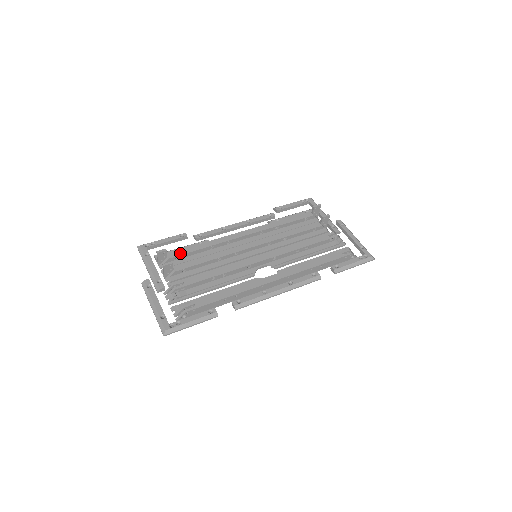
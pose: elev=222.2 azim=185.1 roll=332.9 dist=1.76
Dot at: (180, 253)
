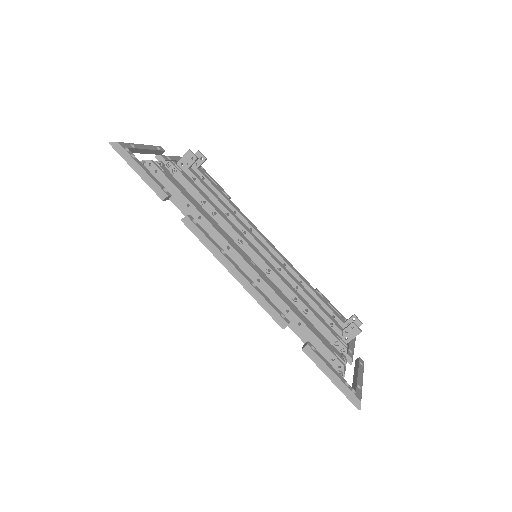
Dot at: (209, 180)
